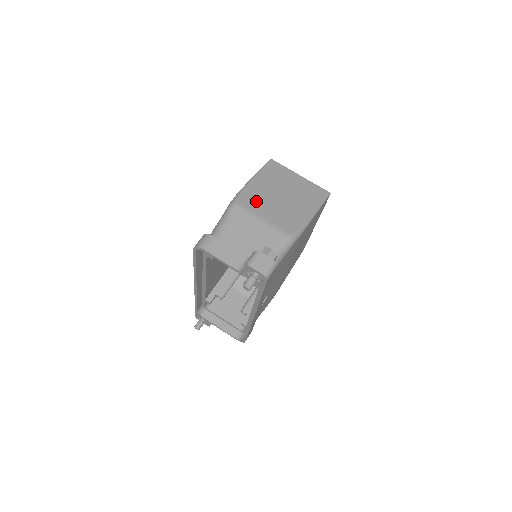
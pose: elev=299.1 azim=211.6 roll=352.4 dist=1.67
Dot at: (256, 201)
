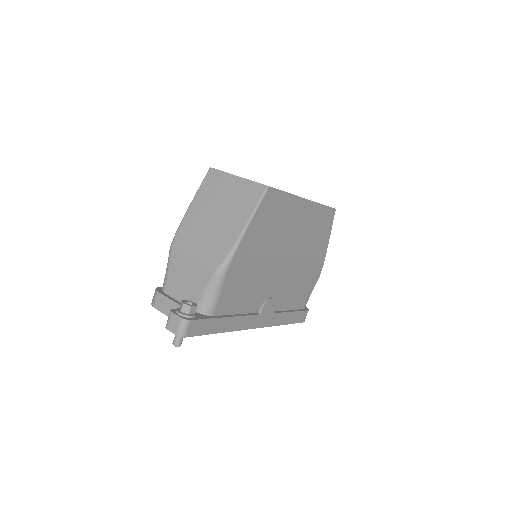
Dot at: (189, 236)
